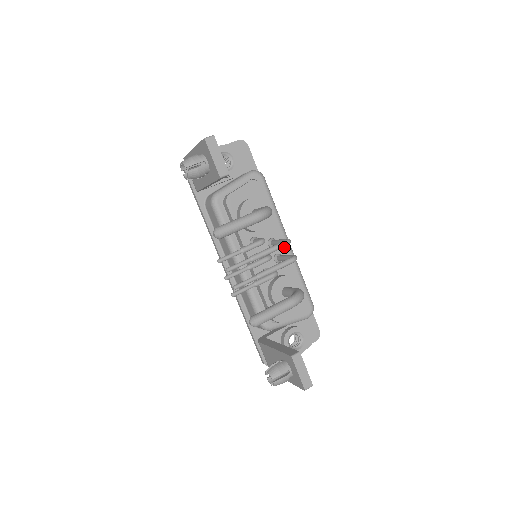
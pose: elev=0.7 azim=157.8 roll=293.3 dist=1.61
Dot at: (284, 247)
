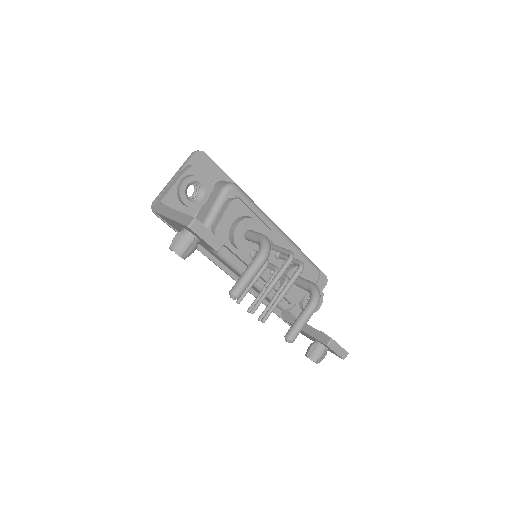
Dot at: (281, 242)
